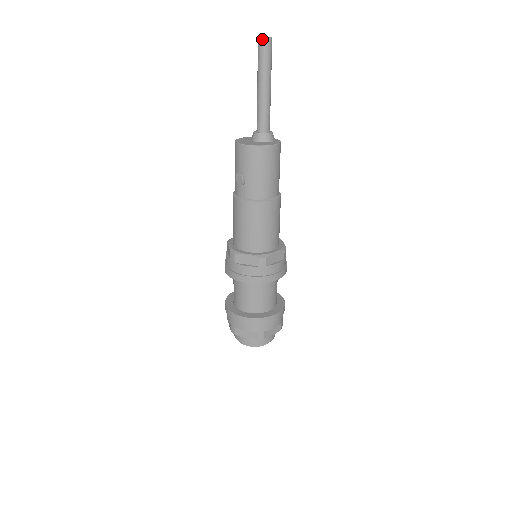
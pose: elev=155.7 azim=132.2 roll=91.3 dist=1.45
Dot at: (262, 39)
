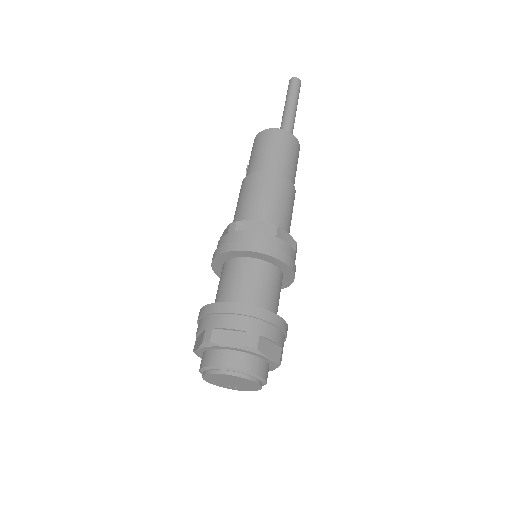
Dot at: (289, 81)
